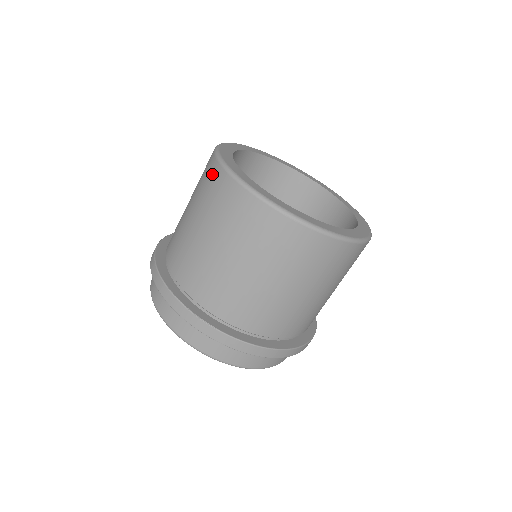
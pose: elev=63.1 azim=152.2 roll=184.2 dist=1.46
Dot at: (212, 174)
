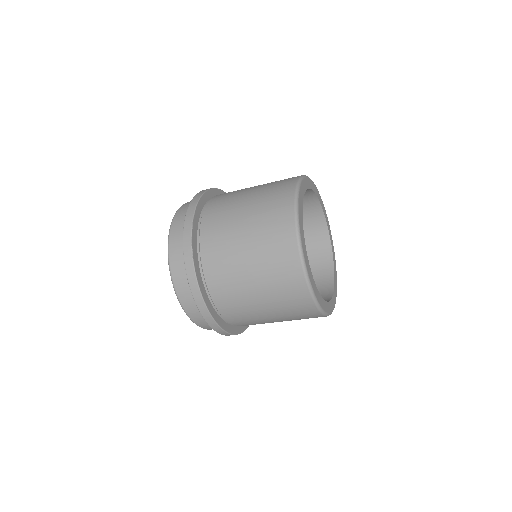
Dot at: (287, 183)
